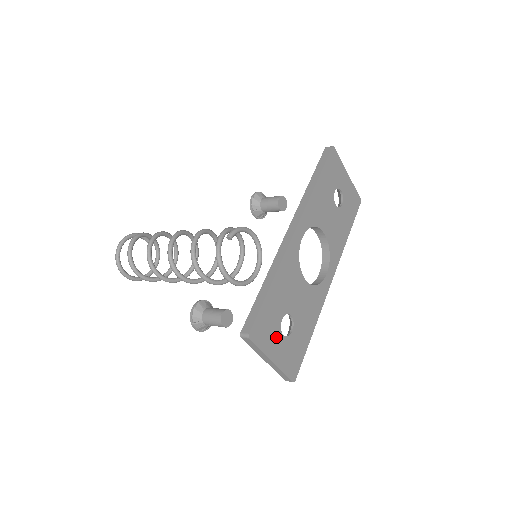
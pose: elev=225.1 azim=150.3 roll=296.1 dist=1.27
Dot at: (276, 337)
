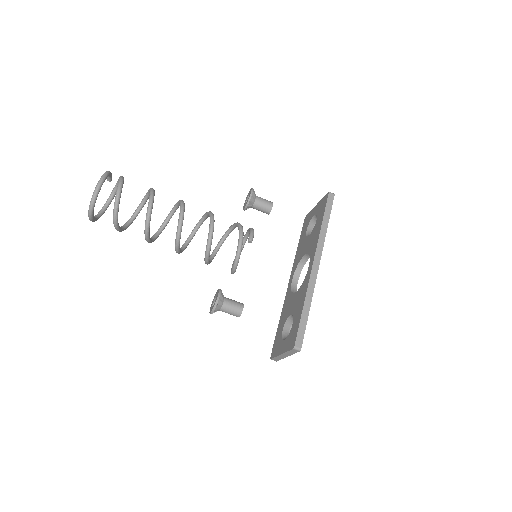
Dot at: occluded
